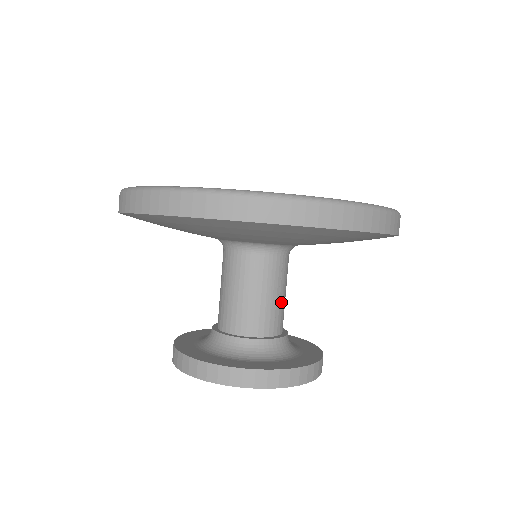
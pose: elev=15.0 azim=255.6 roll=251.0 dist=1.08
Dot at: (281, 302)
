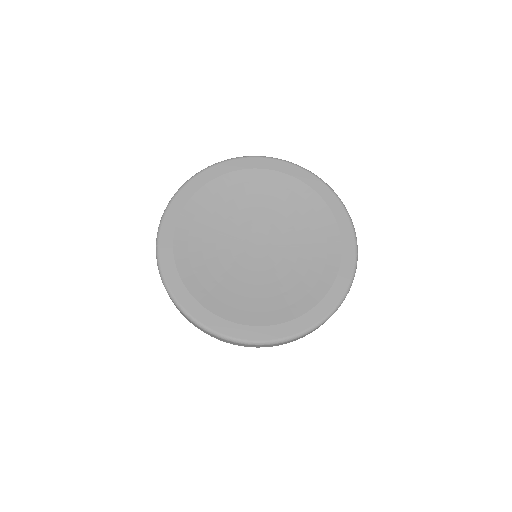
Dot at: occluded
